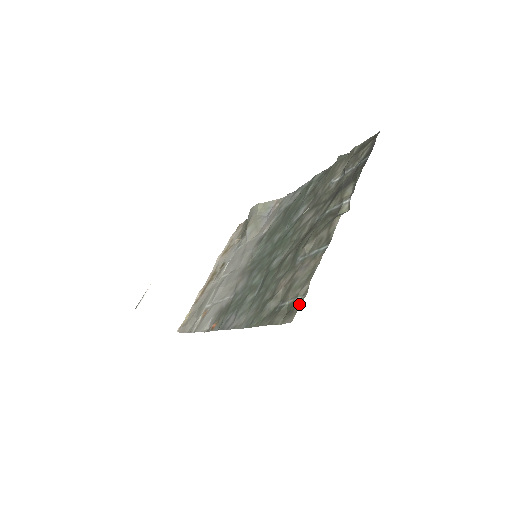
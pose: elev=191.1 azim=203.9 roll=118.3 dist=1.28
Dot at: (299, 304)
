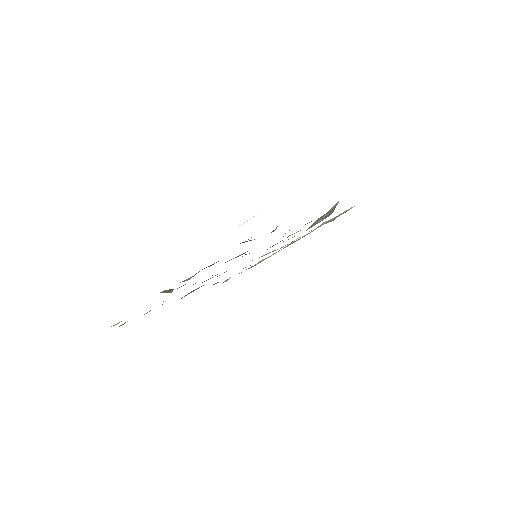
Dot at: occluded
